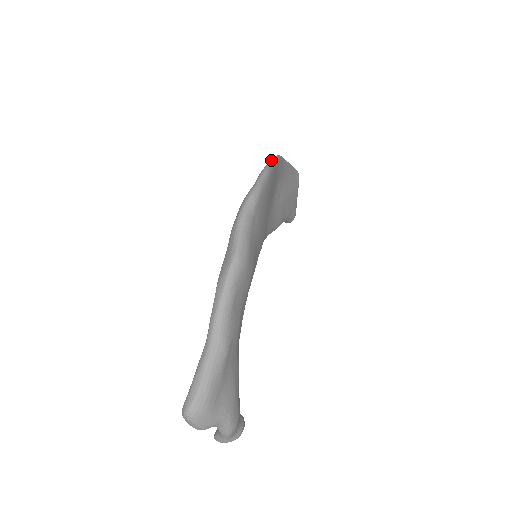
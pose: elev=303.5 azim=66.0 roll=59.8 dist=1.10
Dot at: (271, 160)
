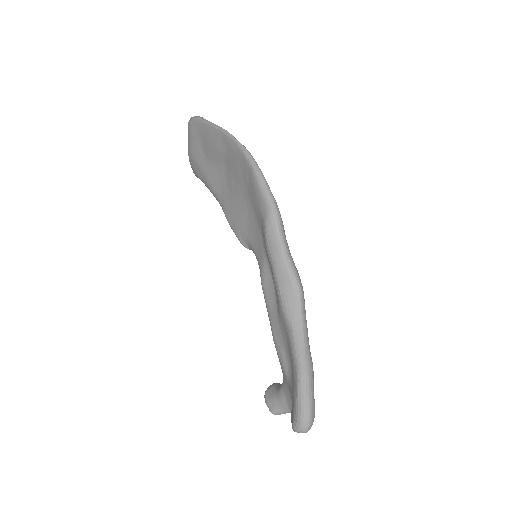
Dot at: (250, 155)
